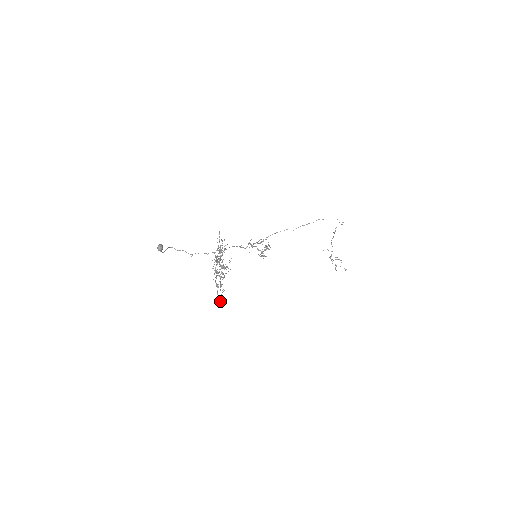
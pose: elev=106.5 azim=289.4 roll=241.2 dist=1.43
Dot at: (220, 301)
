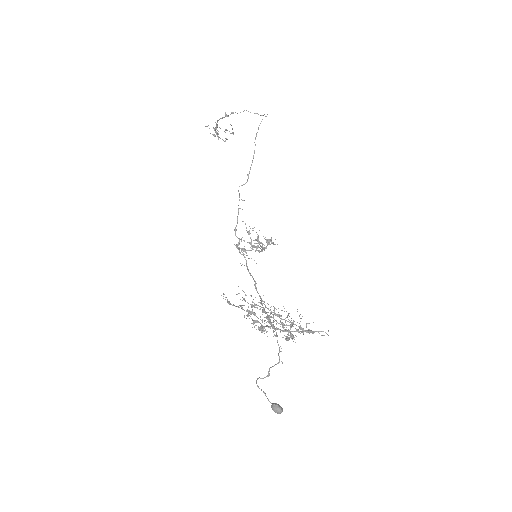
Dot at: occluded
